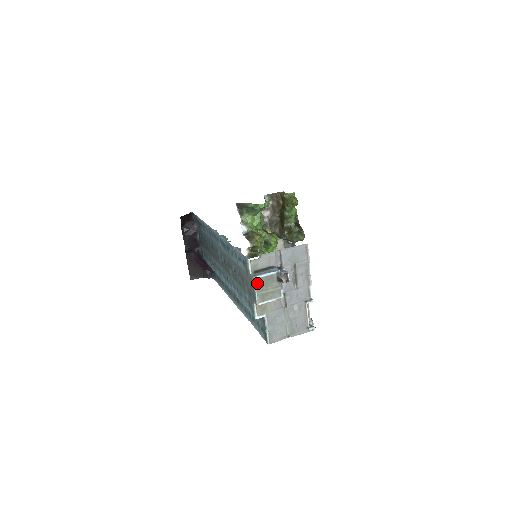
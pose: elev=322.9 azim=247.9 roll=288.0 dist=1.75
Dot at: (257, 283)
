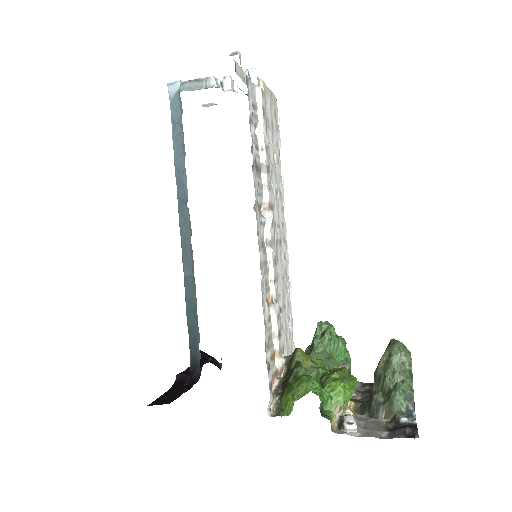
Dot at: occluded
